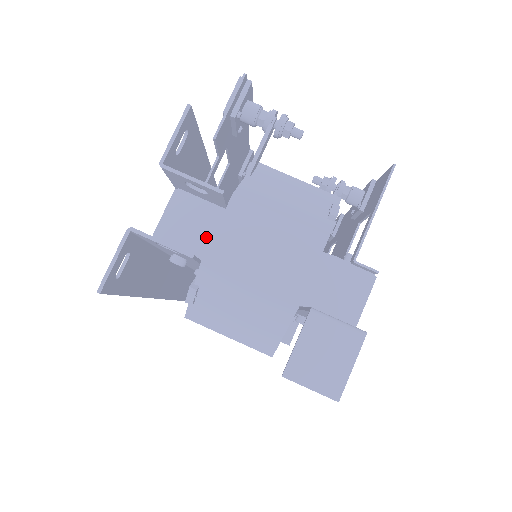
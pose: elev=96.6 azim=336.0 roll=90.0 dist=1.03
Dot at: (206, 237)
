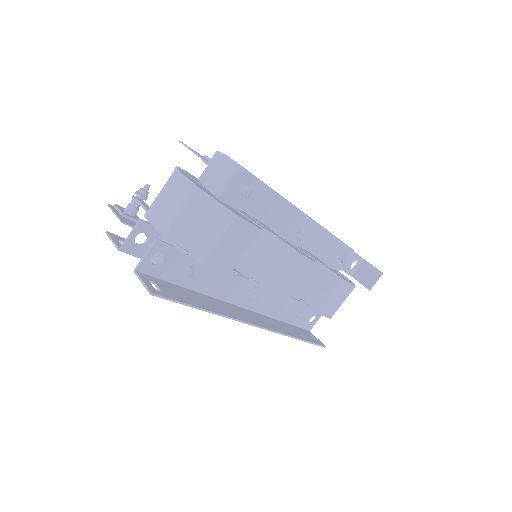
Dot at: occluded
